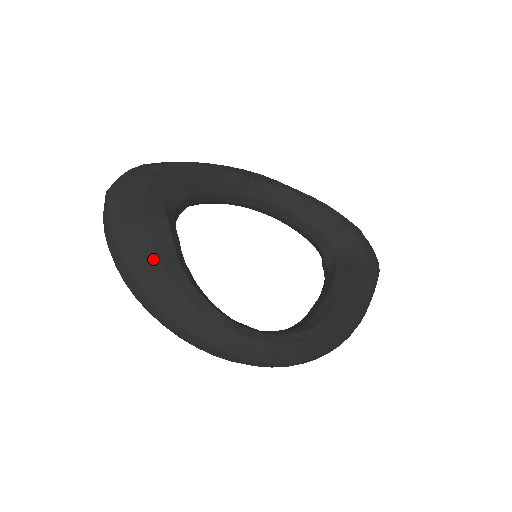
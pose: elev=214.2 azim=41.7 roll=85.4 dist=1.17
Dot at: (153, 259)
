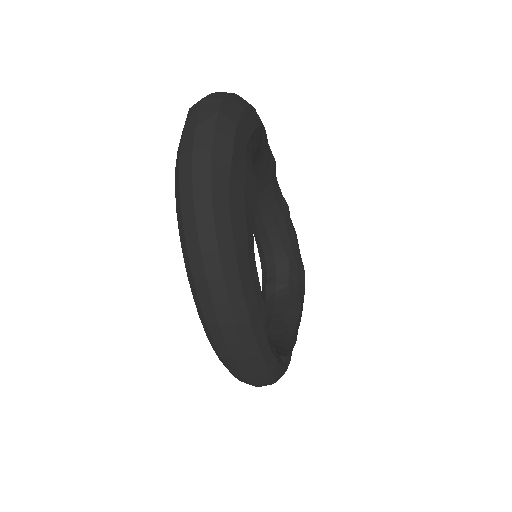
Dot at: (241, 220)
